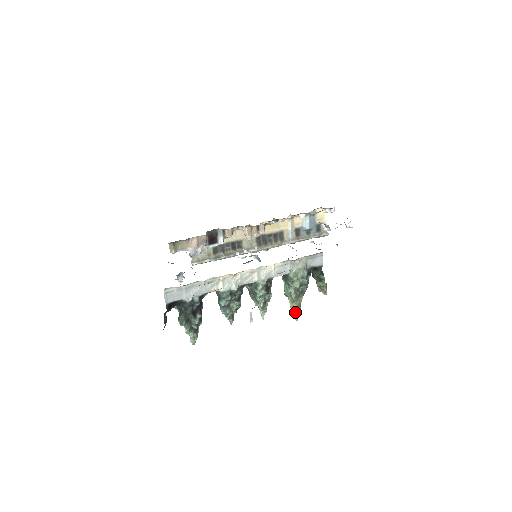
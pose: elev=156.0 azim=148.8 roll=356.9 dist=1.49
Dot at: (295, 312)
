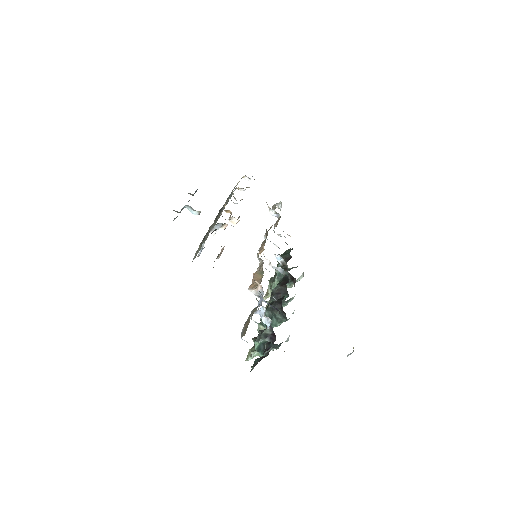
Dot at: occluded
